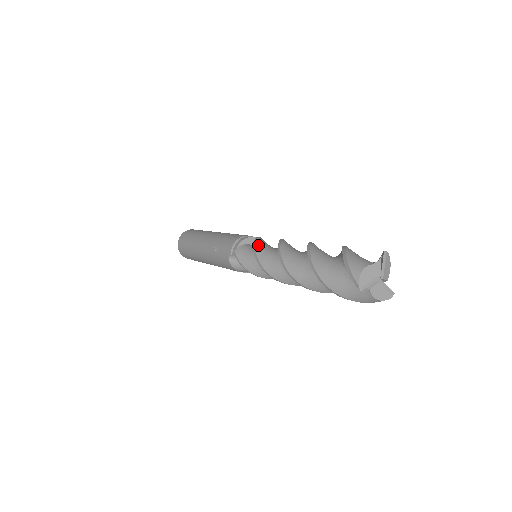
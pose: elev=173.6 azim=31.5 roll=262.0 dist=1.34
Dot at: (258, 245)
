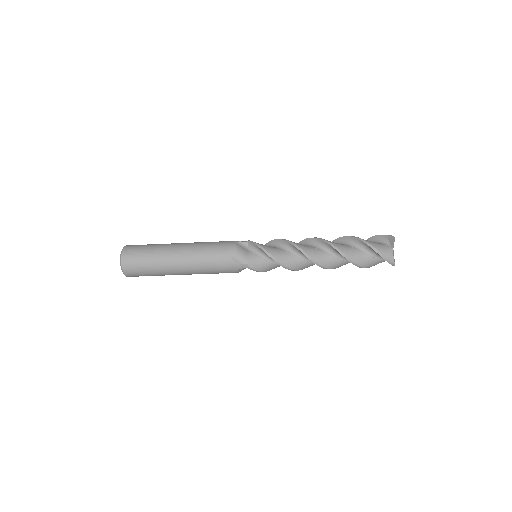
Dot at: occluded
